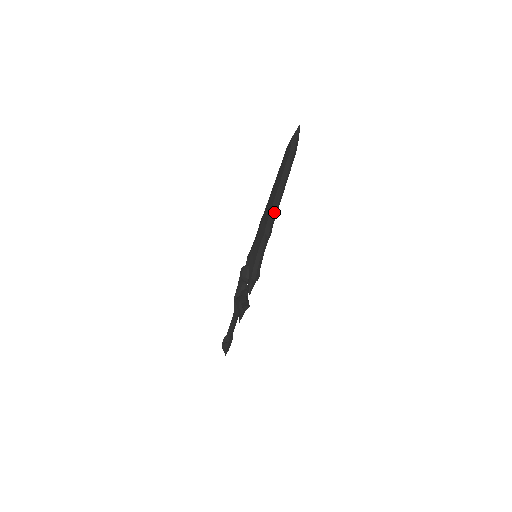
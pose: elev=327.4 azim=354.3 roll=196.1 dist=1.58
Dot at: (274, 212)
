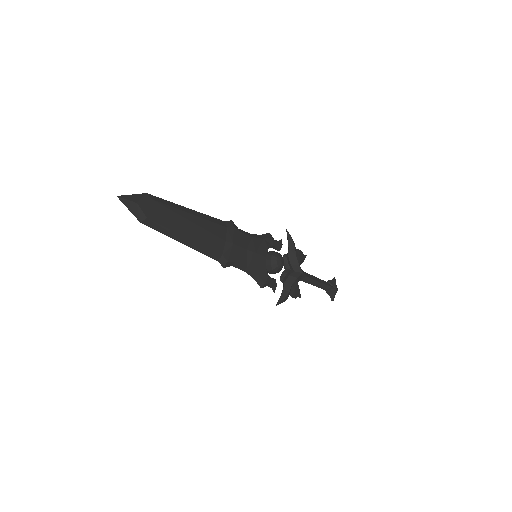
Dot at: (203, 253)
